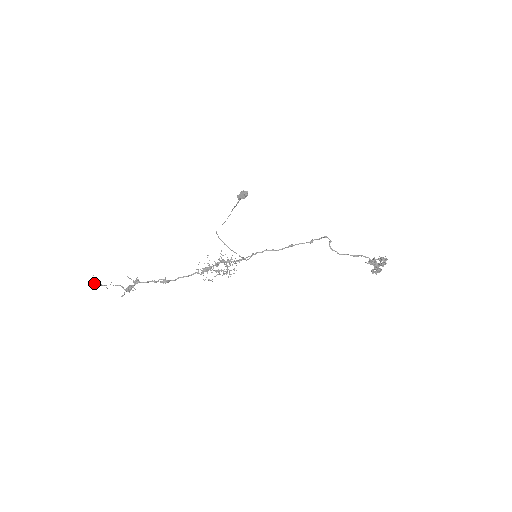
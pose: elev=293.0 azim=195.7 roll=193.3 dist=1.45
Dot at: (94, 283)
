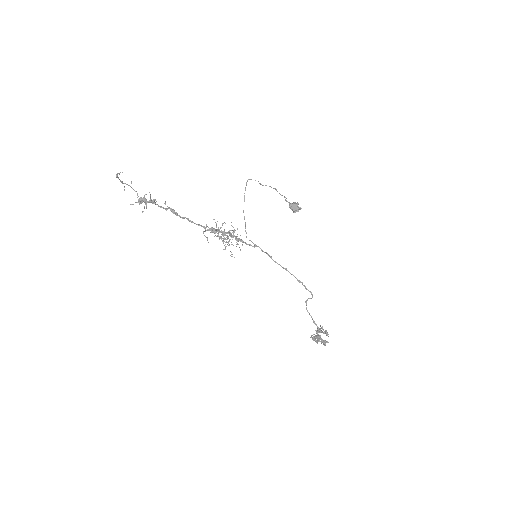
Dot at: (118, 177)
